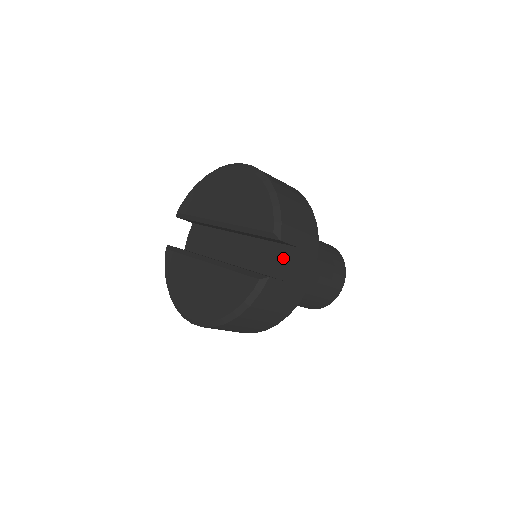
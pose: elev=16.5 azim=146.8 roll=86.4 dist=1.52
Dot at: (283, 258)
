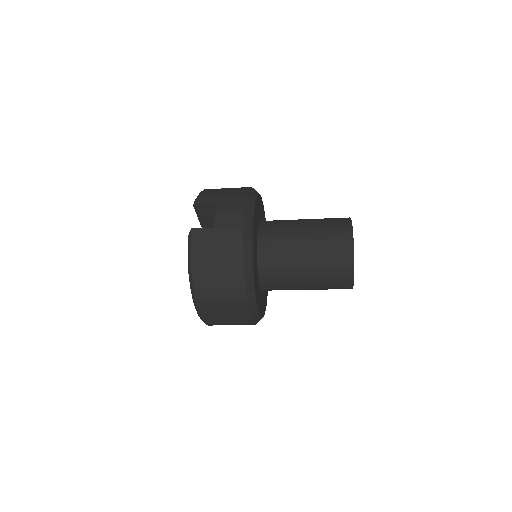
Dot at: occluded
